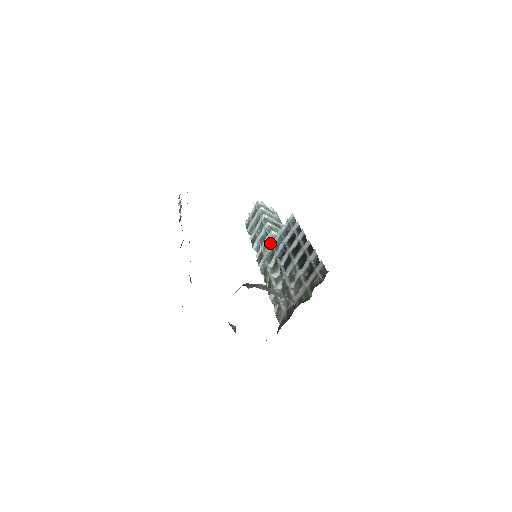
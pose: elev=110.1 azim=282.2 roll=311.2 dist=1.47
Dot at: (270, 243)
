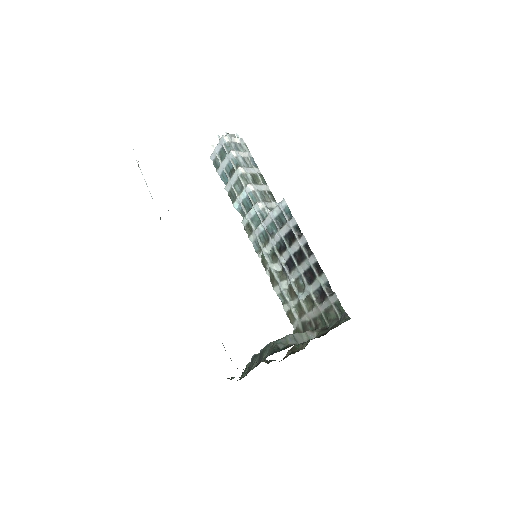
Dot at: (259, 218)
